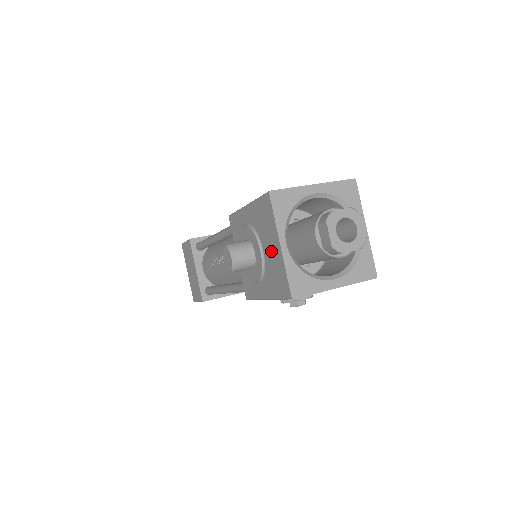
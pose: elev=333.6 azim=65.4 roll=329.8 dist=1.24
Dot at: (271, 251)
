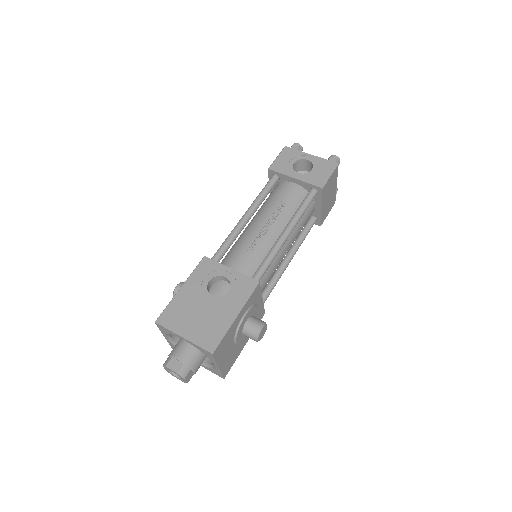
Dot at: occluded
